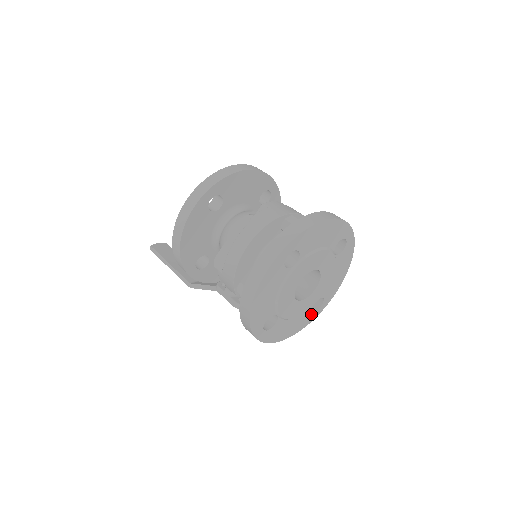
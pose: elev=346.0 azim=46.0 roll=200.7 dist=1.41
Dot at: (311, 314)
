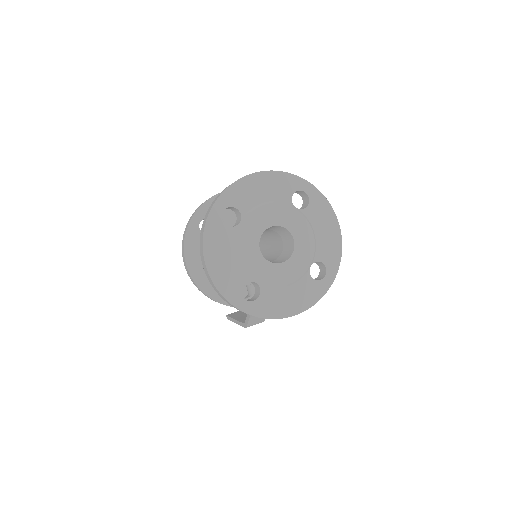
Dot at: (316, 284)
